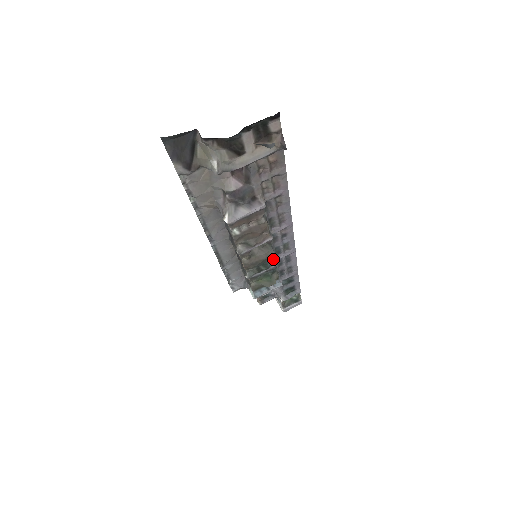
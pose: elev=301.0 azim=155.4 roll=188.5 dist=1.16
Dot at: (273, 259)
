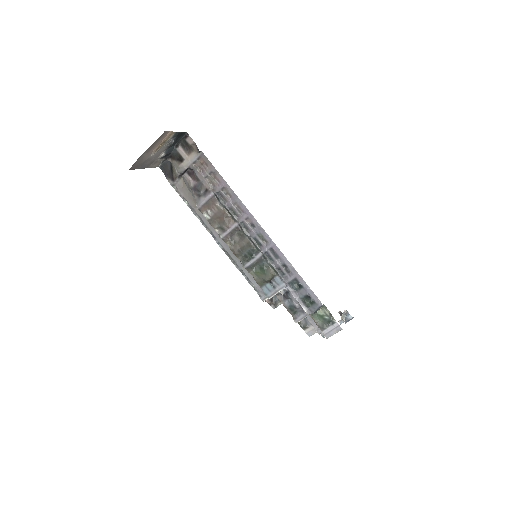
Dot at: (253, 247)
